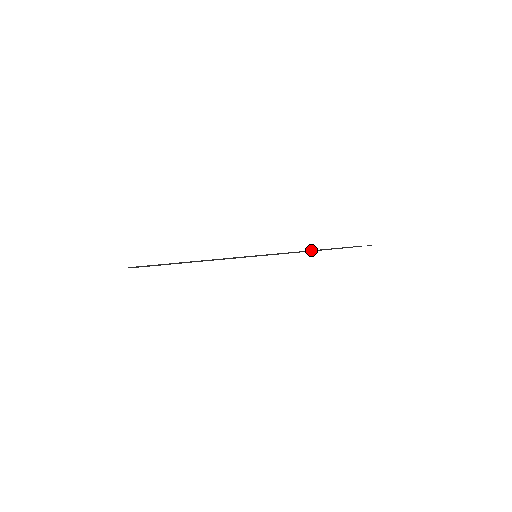
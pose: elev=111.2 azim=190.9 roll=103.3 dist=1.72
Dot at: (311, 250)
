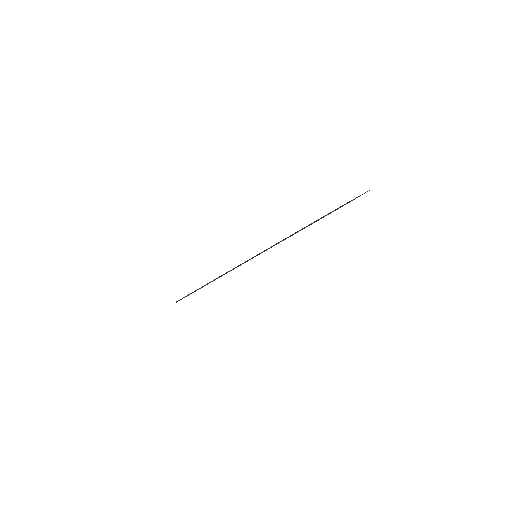
Dot at: (302, 229)
